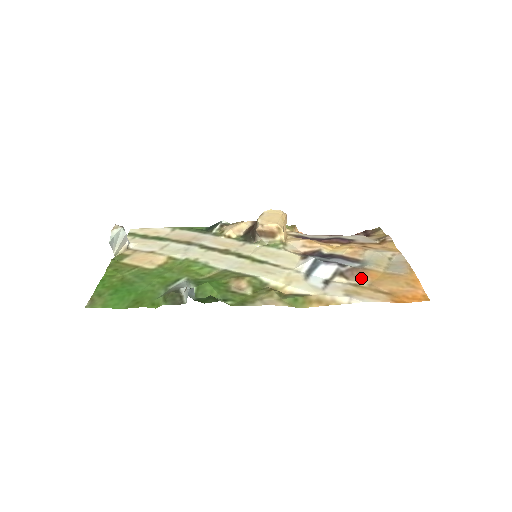
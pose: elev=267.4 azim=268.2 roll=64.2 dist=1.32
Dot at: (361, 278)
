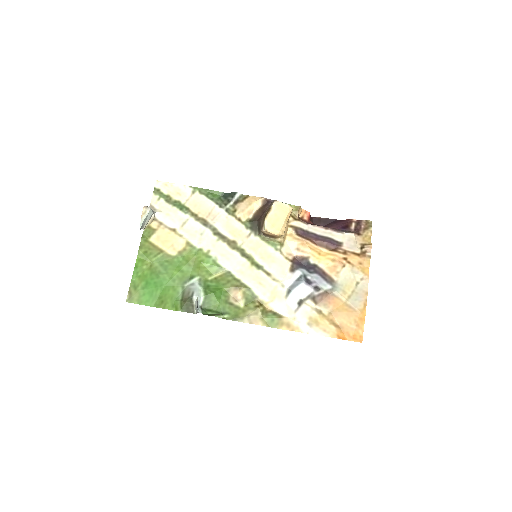
Dot at: (326, 305)
